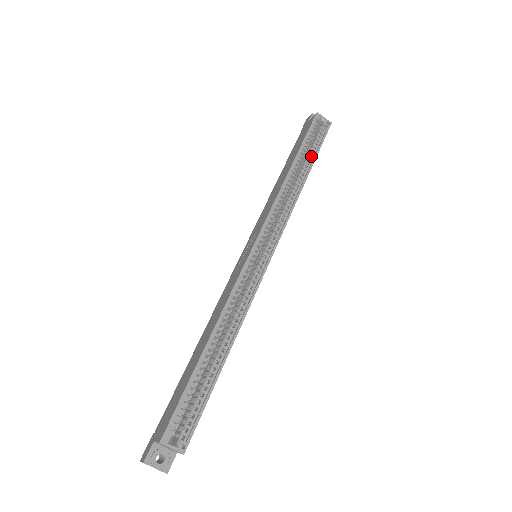
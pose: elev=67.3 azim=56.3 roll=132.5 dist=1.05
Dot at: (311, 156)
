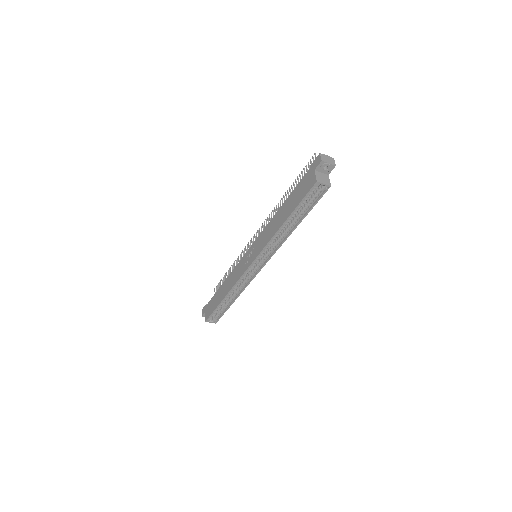
Dot at: (304, 210)
